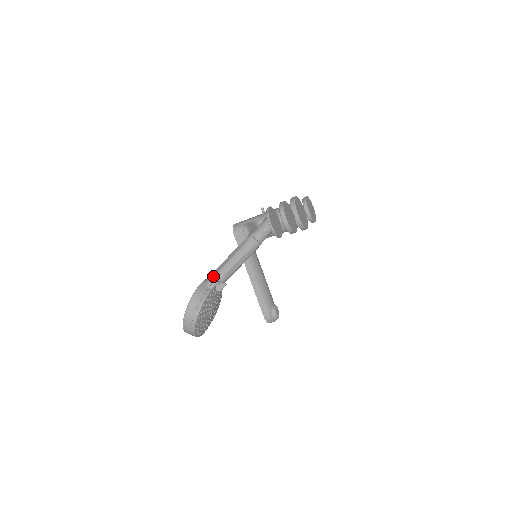
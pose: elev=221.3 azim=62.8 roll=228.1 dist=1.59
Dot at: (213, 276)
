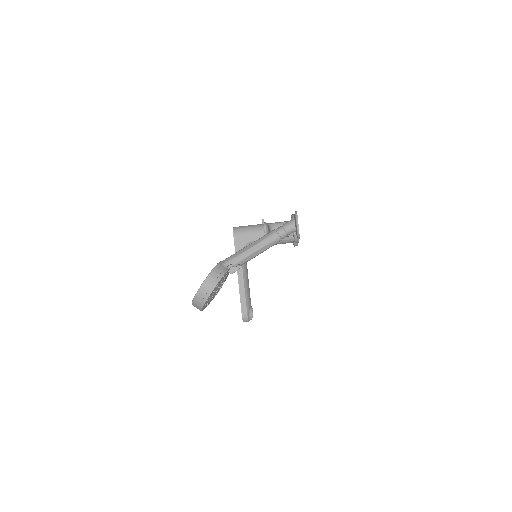
Dot at: (232, 258)
